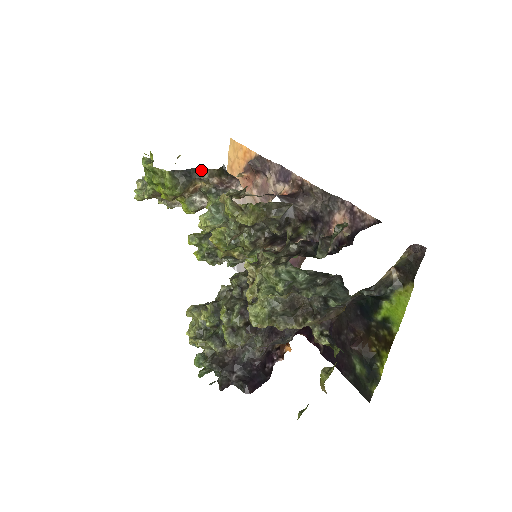
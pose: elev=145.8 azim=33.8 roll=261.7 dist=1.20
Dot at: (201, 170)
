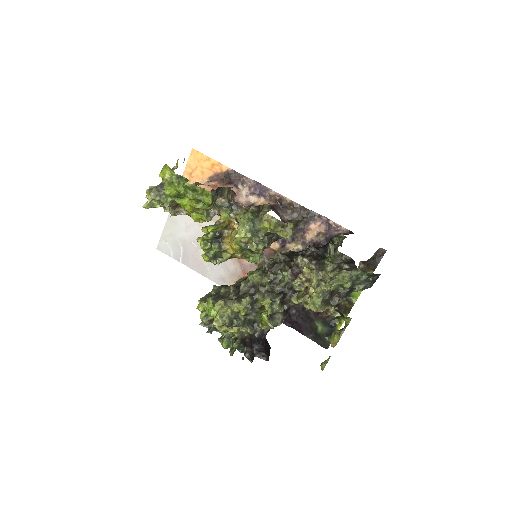
Dot at: (223, 188)
